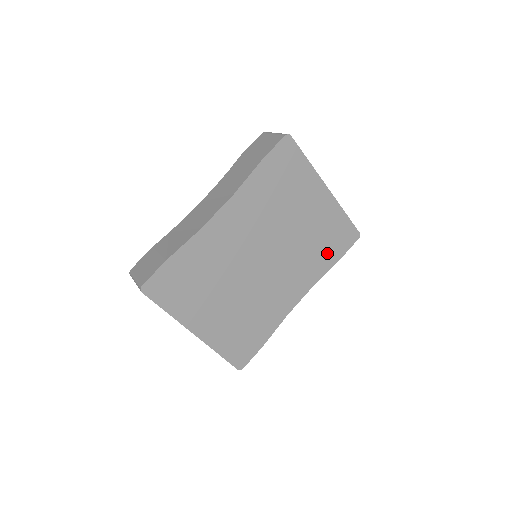
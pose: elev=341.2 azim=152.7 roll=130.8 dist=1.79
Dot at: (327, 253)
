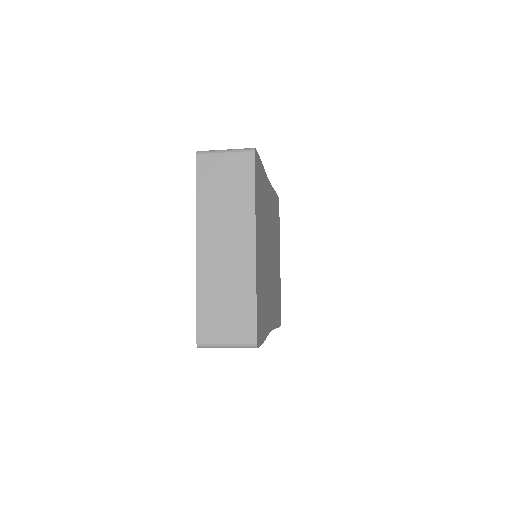
Dot at: (277, 311)
